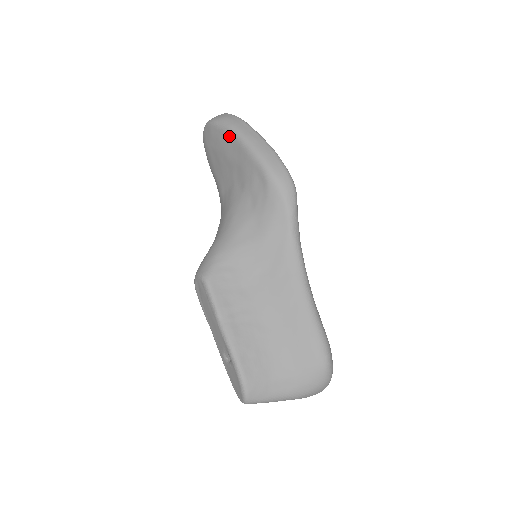
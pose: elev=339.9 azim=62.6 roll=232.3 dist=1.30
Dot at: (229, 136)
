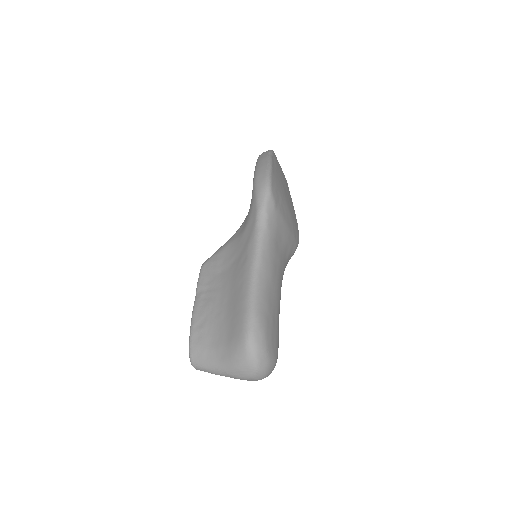
Dot at: occluded
